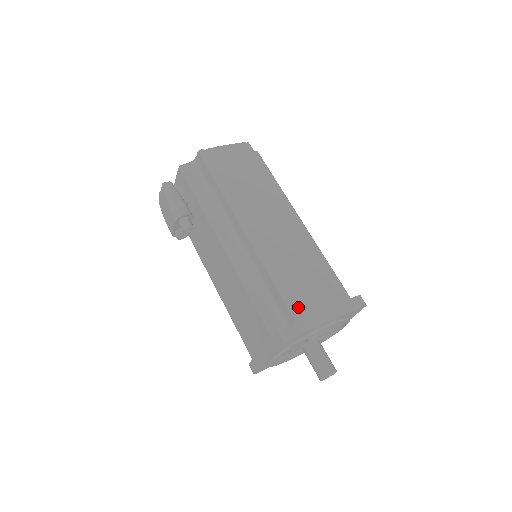
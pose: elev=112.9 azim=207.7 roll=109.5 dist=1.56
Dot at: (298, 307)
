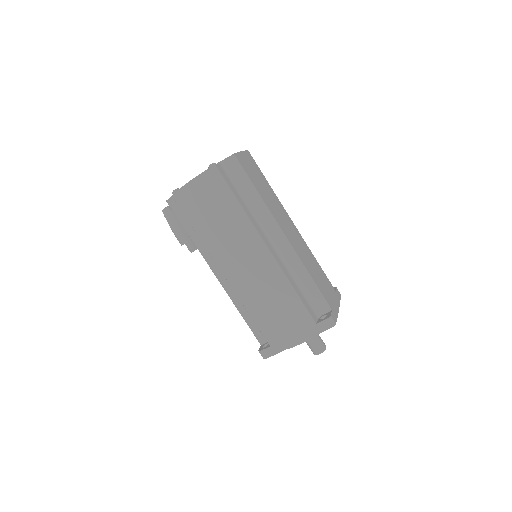
Dot at: (271, 335)
